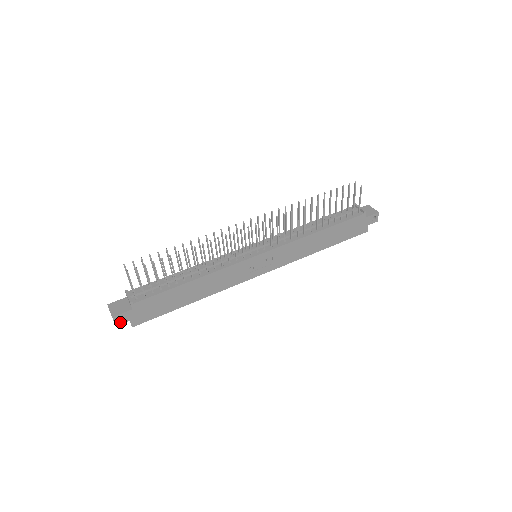
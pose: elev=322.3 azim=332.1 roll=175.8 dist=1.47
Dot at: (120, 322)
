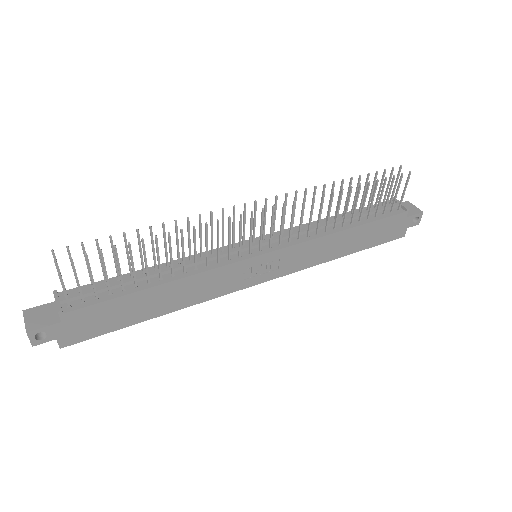
Dot at: (40, 340)
